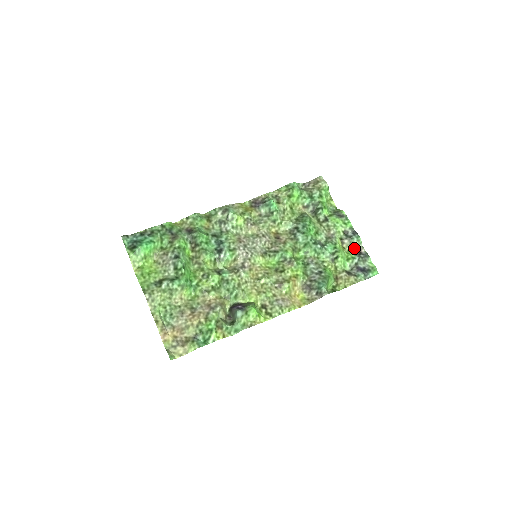
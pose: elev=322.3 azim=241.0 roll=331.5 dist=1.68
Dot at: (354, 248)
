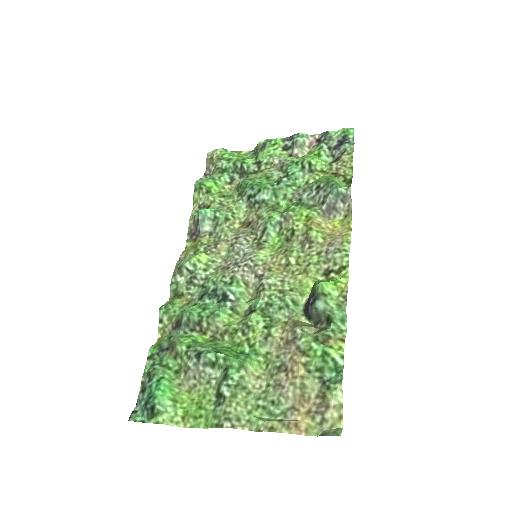
Dot at: (309, 146)
